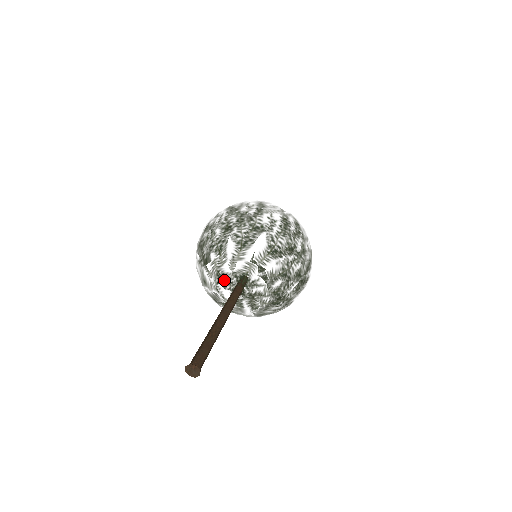
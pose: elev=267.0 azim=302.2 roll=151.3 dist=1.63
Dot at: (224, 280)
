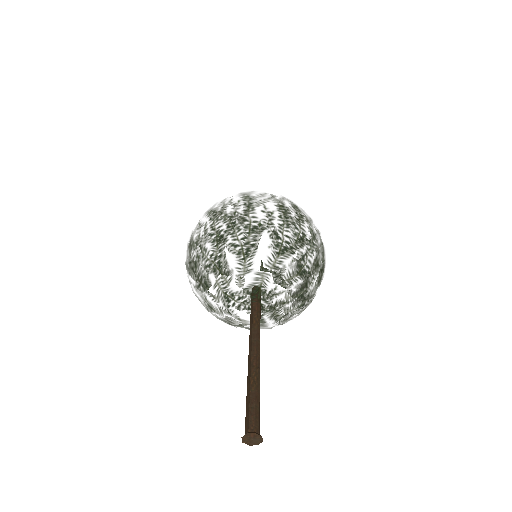
Dot at: (235, 301)
